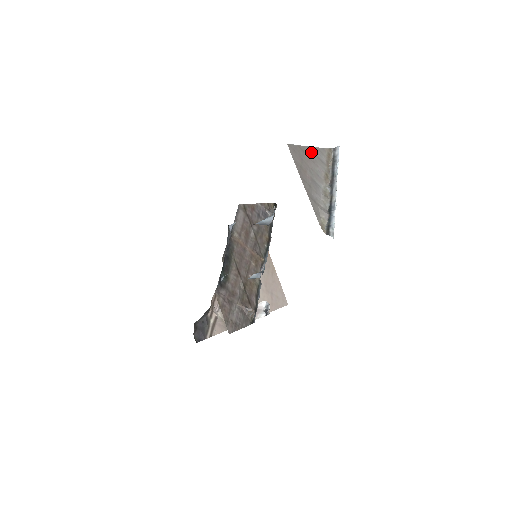
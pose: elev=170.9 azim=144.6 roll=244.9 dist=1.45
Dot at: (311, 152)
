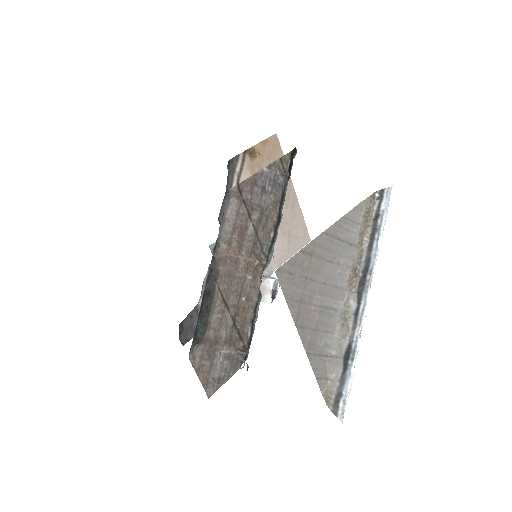
Dot at: (329, 239)
